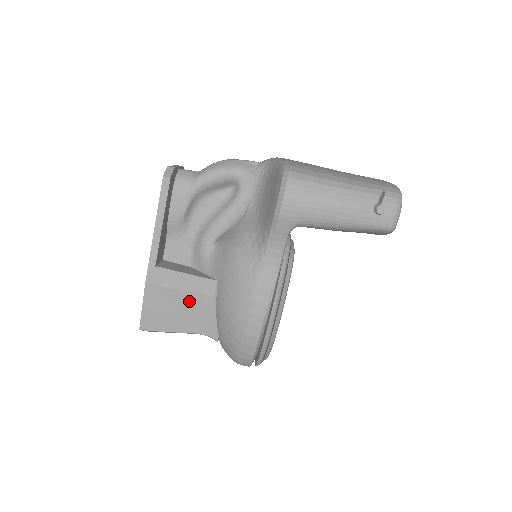
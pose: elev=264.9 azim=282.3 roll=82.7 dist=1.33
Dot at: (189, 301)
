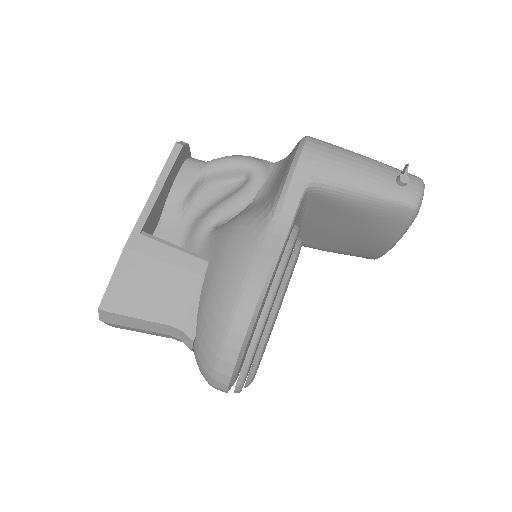
Dot at: (170, 278)
